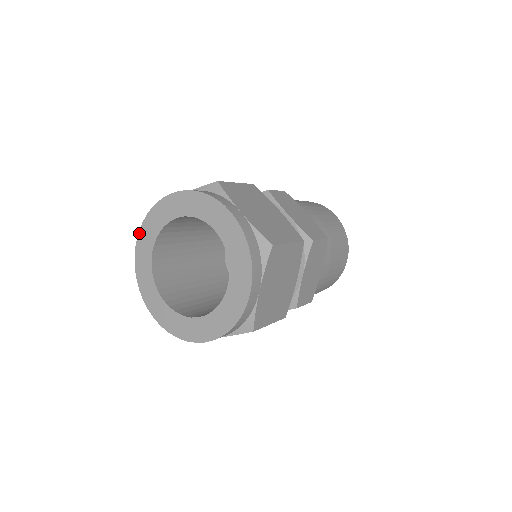
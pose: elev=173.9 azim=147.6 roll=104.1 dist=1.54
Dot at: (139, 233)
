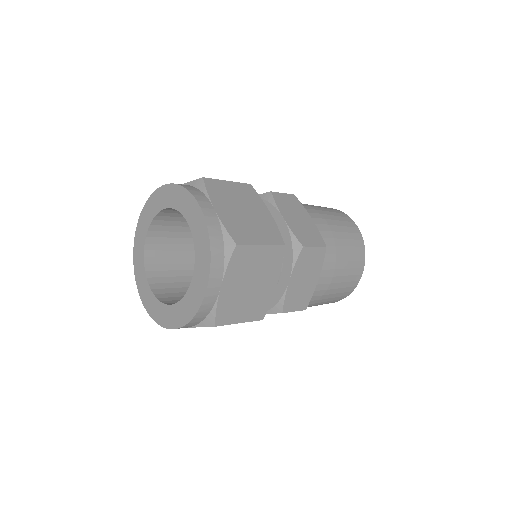
Dot at: (137, 285)
